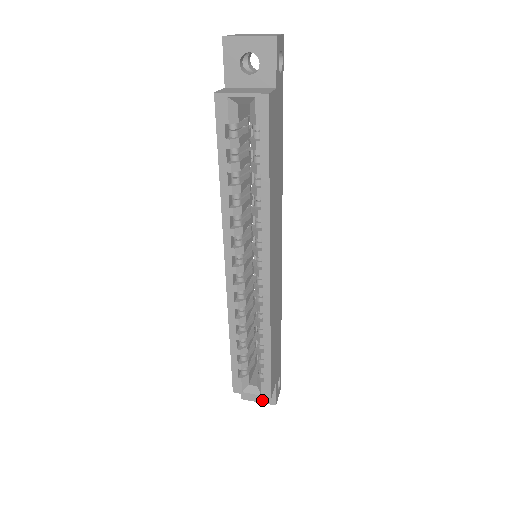
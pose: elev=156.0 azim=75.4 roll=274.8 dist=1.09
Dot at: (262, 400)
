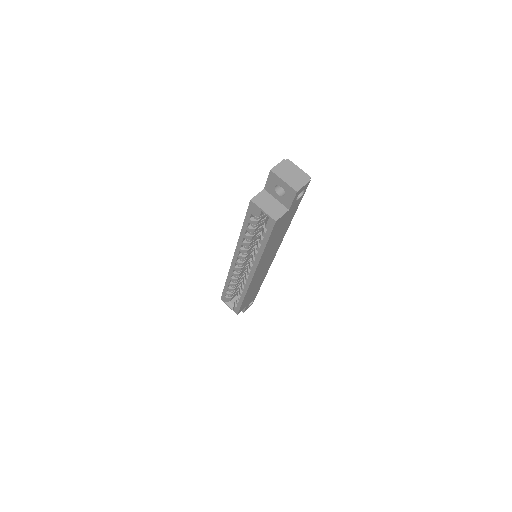
Dot at: occluded
